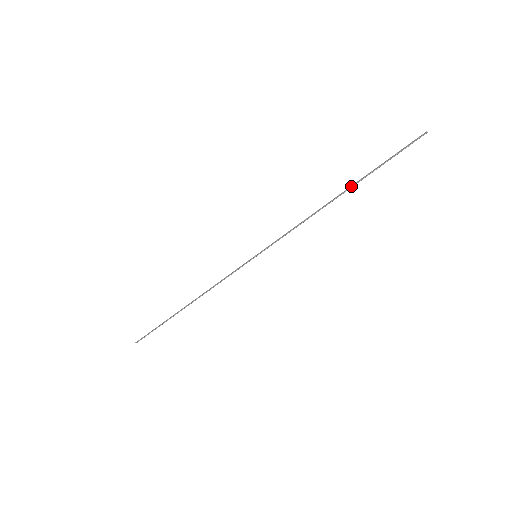
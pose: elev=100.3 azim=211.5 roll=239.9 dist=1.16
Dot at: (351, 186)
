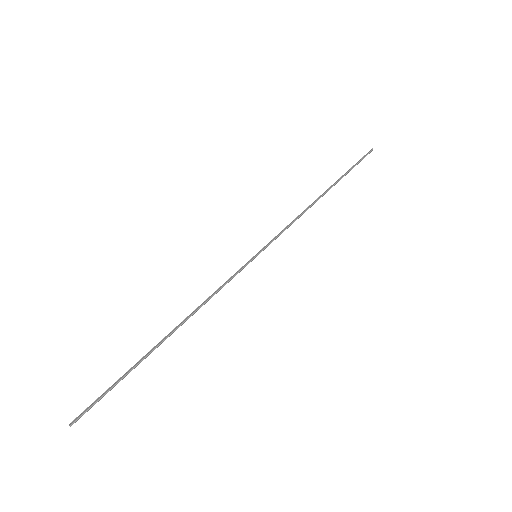
Dot at: (332, 185)
